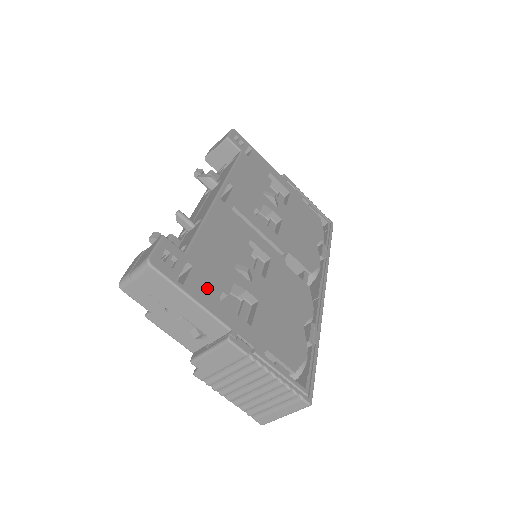
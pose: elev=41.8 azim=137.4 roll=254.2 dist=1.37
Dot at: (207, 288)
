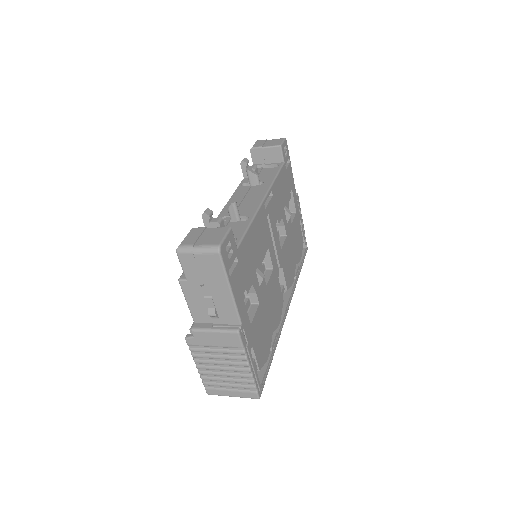
Dot at: (240, 284)
